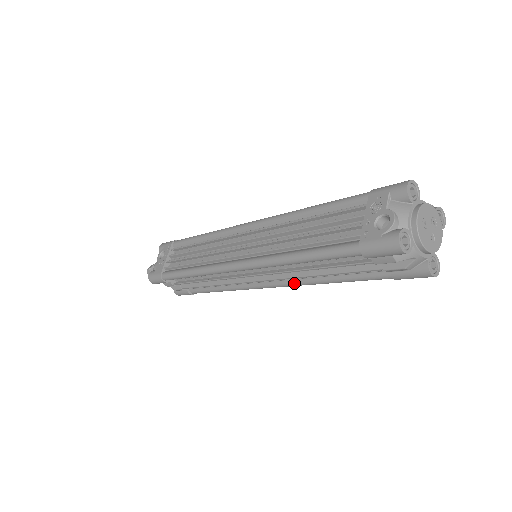
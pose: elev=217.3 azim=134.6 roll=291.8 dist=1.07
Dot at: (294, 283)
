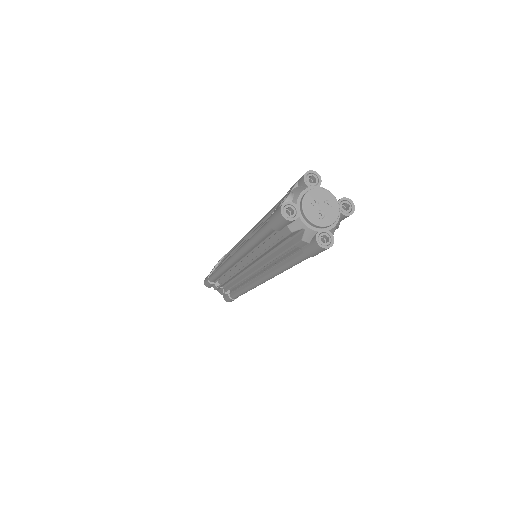
Dot at: (269, 274)
